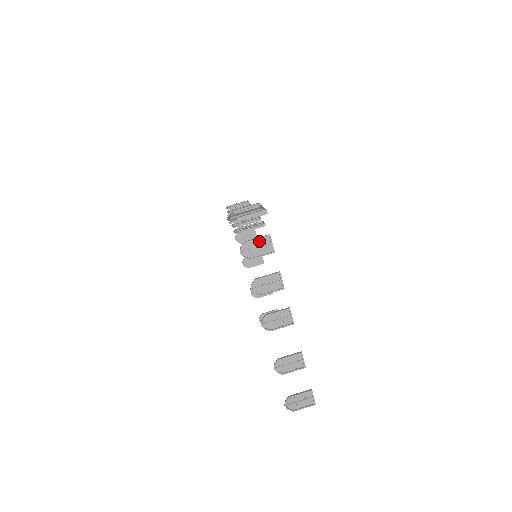
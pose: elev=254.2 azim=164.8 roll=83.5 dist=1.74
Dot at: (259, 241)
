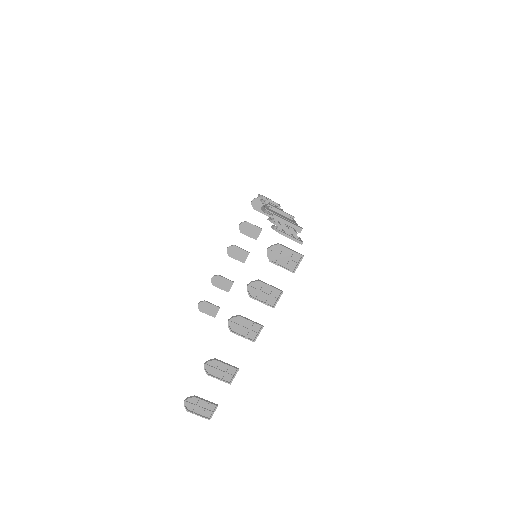
Dot at: (291, 253)
